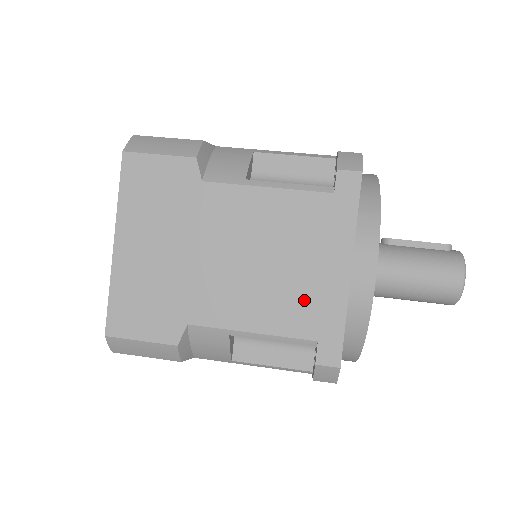
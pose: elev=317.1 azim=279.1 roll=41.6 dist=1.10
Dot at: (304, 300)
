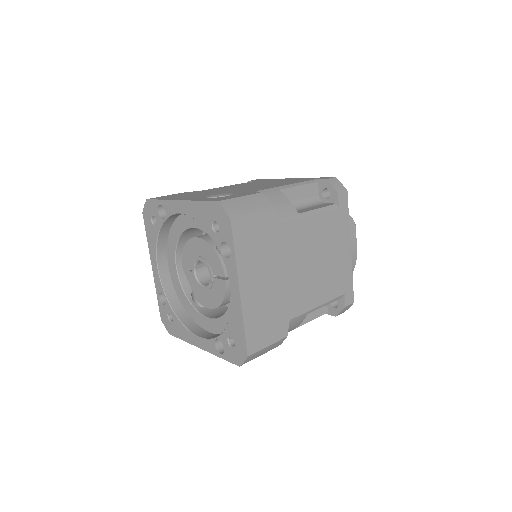
Dot at: (336, 275)
